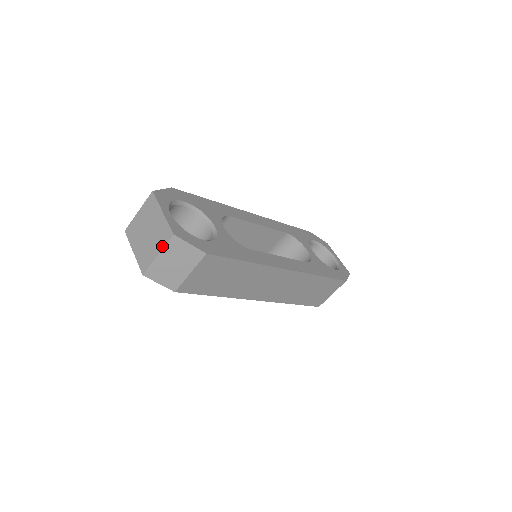
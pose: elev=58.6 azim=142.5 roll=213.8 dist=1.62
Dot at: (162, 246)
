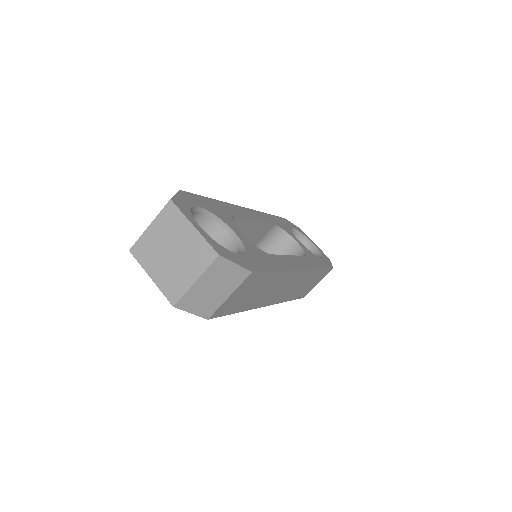
Dot at: (201, 270)
